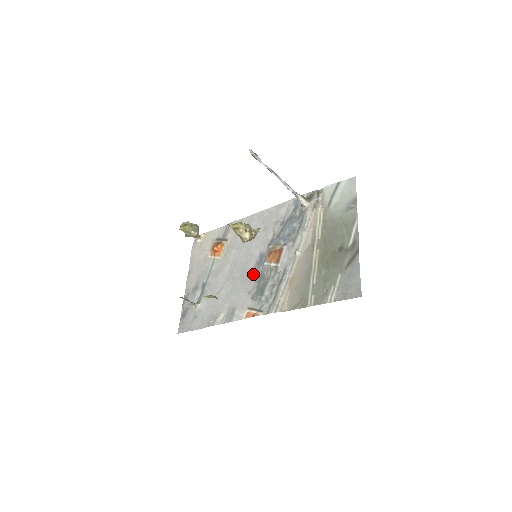
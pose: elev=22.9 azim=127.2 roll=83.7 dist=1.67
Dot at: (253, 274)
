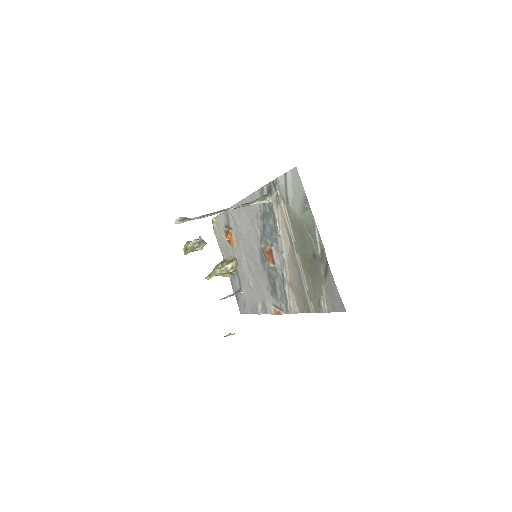
Dot at: (263, 271)
